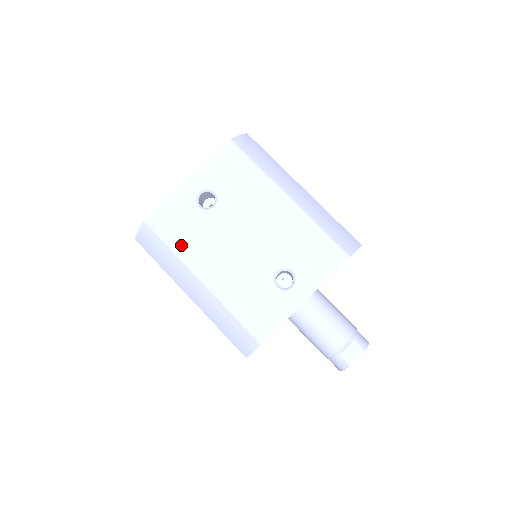
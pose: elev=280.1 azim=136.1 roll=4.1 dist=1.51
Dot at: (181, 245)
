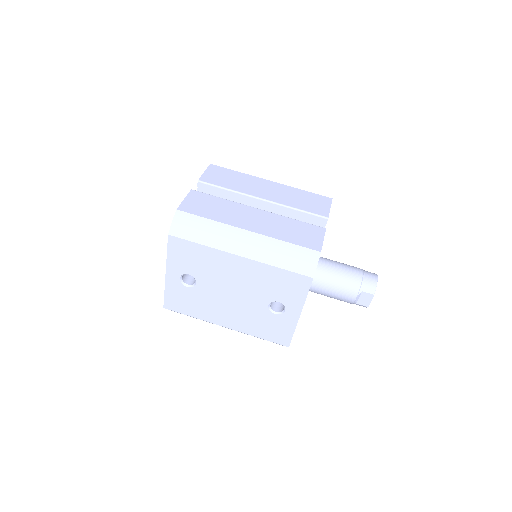
Dot at: (197, 313)
